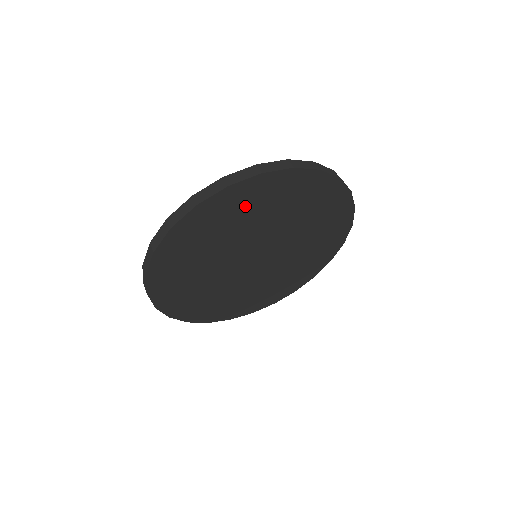
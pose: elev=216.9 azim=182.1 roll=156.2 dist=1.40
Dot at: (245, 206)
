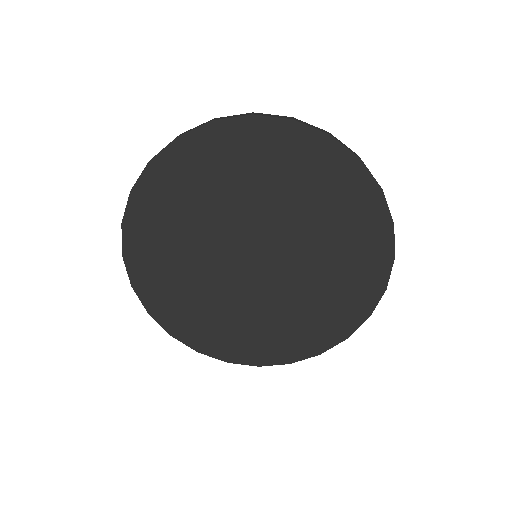
Dot at: (171, 203)
